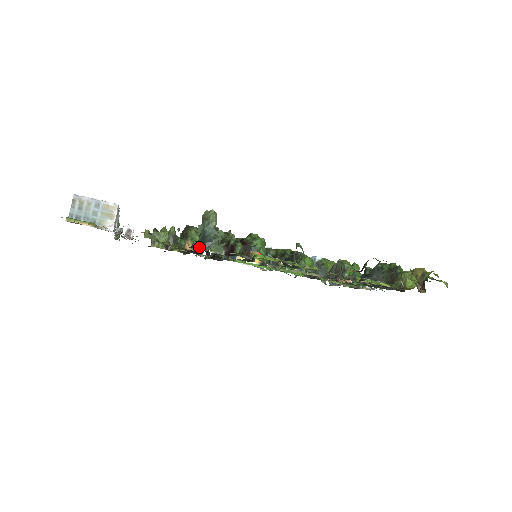
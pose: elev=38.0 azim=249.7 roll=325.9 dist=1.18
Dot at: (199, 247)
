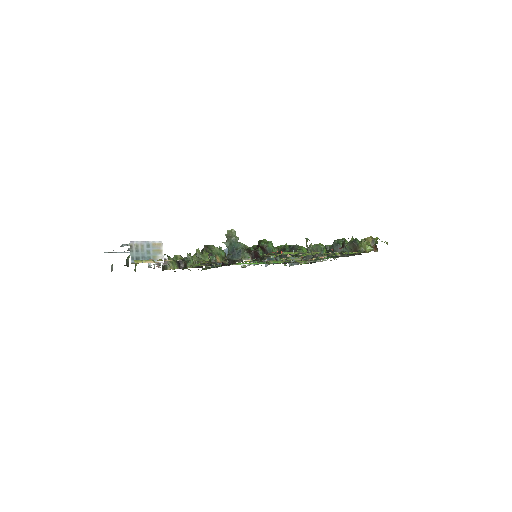
Dot at: (232, 258)
